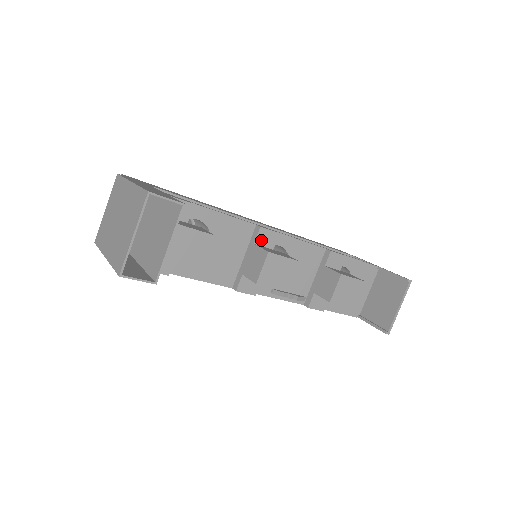
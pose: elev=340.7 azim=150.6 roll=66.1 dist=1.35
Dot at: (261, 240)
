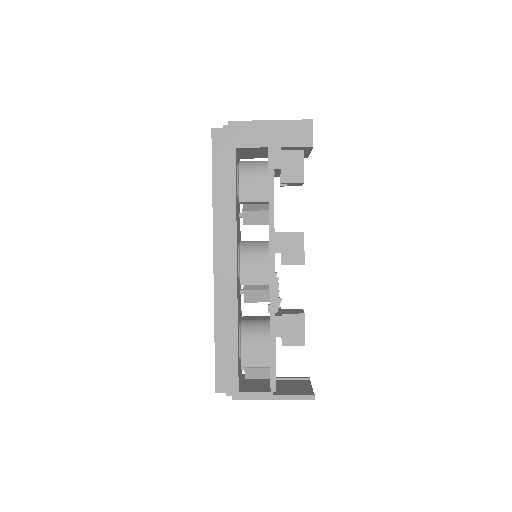
Dot at: occluded
